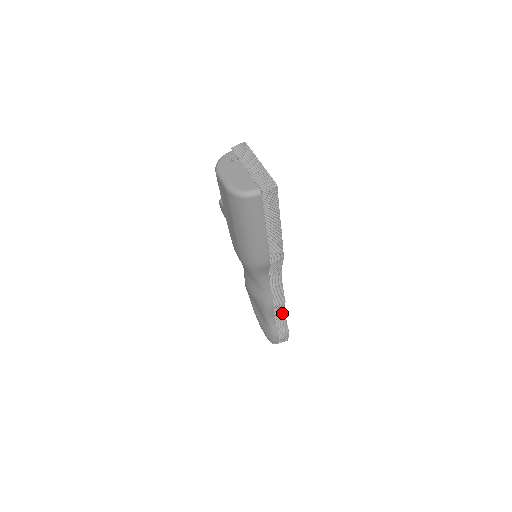
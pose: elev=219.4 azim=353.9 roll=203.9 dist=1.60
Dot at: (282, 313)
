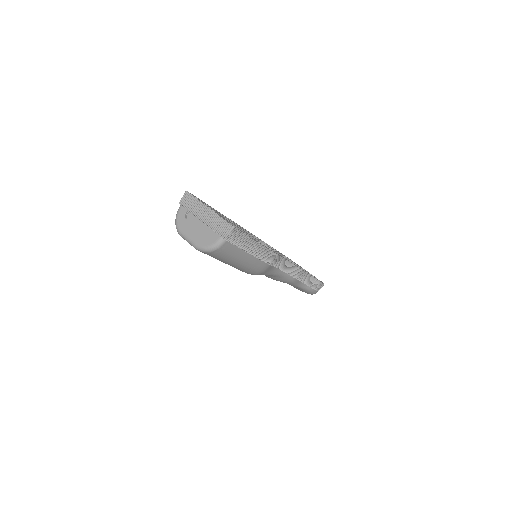
Dot at: (306, 276)
